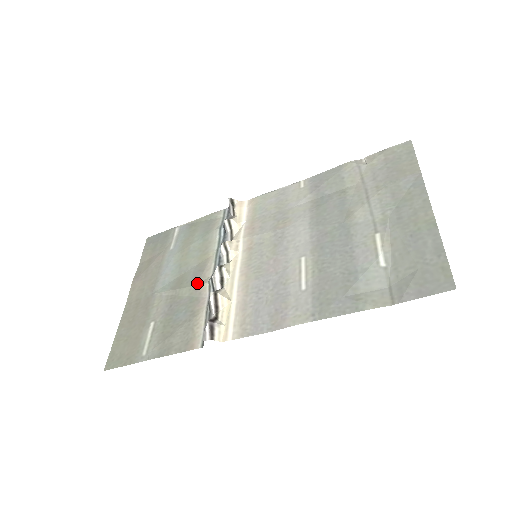
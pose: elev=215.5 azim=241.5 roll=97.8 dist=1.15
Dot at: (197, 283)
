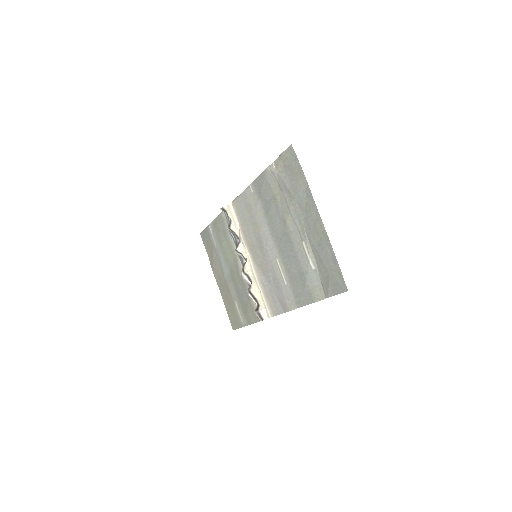
Dot at: (240, 277)
